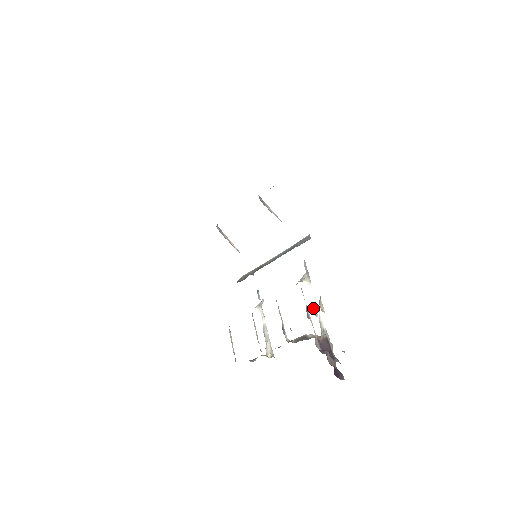
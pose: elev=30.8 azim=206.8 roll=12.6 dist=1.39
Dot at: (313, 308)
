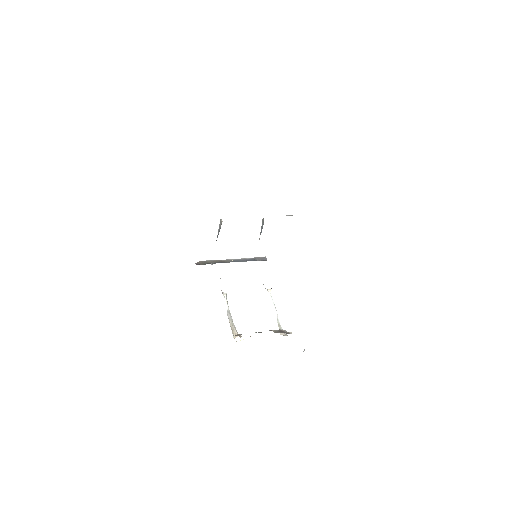
Dot at: occluded
